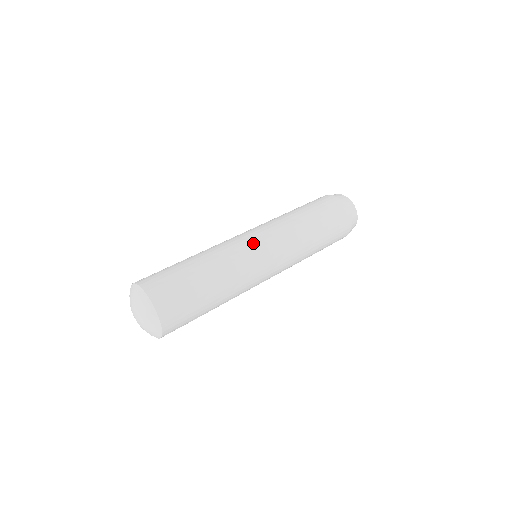
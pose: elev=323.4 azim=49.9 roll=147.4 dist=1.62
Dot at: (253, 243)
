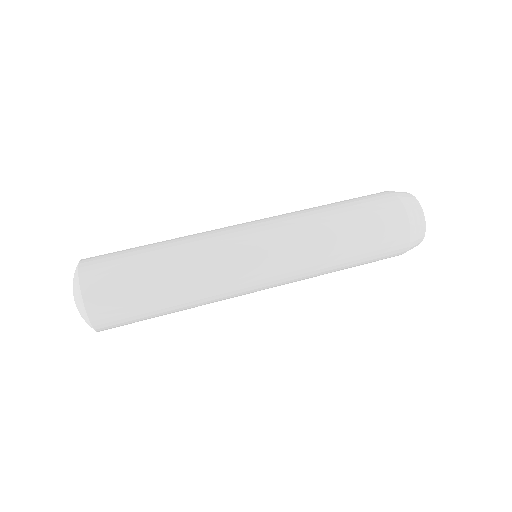
Dot at: (252, 279)
